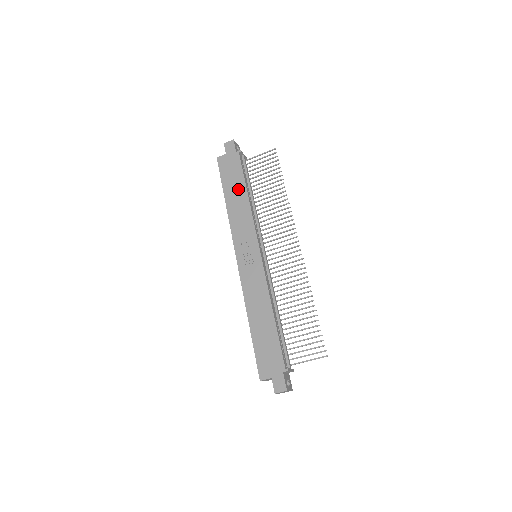
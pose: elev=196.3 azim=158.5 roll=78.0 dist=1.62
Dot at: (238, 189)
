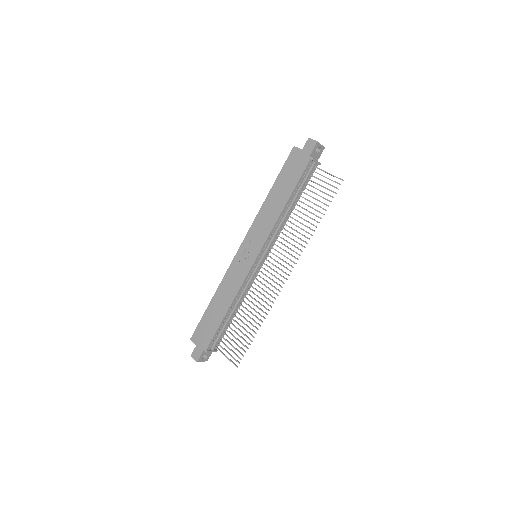
Dot at: (284, 192)
